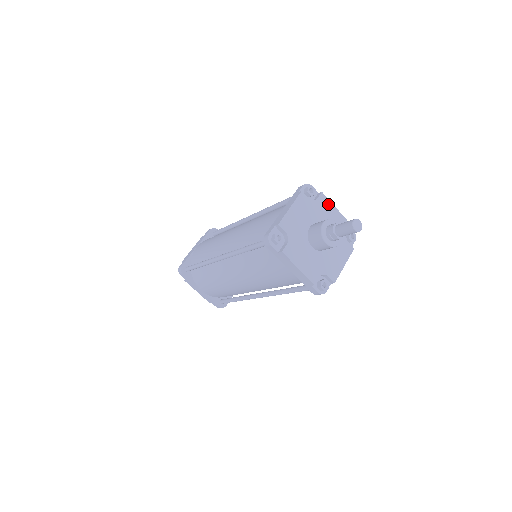
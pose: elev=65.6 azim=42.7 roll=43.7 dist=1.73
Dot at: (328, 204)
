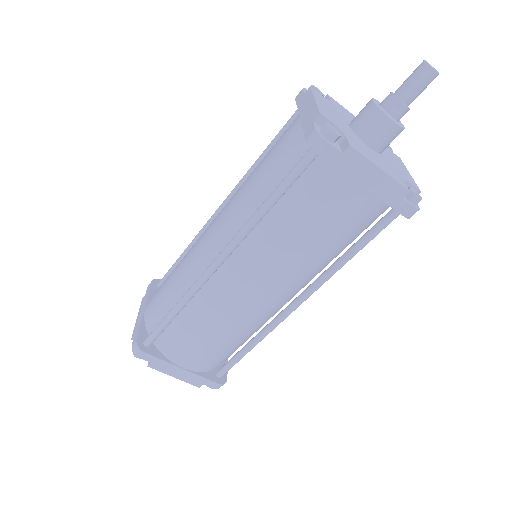
Dot at: (343, 108)
